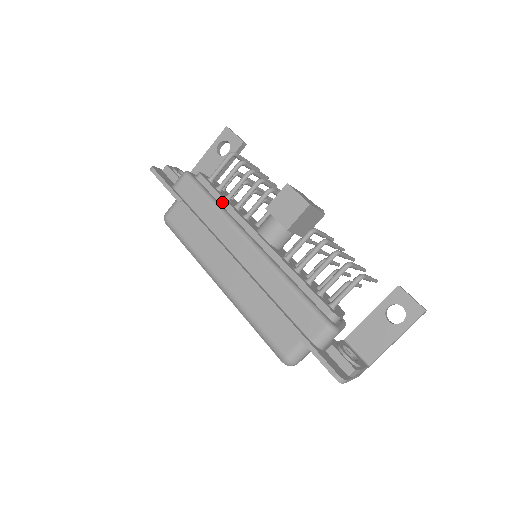
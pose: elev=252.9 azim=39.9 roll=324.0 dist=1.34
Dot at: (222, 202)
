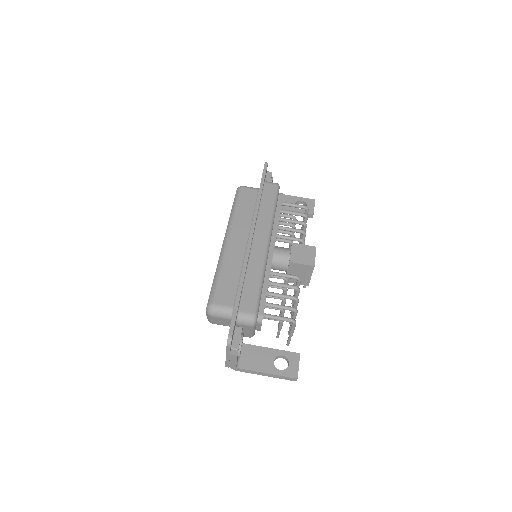
Dot at: (277, 215)
